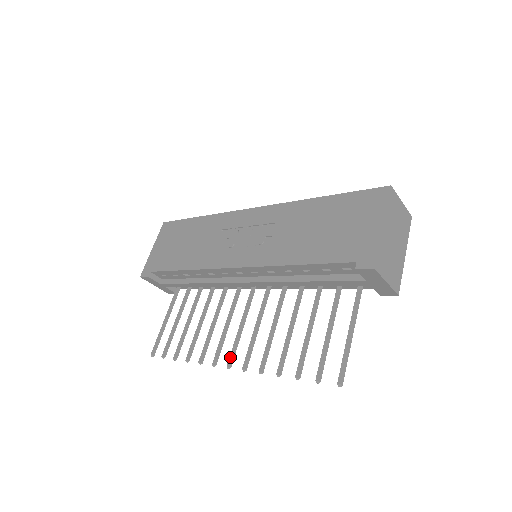
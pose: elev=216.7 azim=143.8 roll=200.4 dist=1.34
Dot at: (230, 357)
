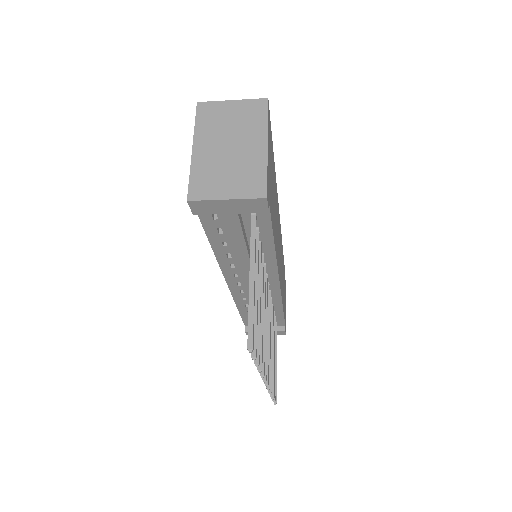
Dot at: occluded
